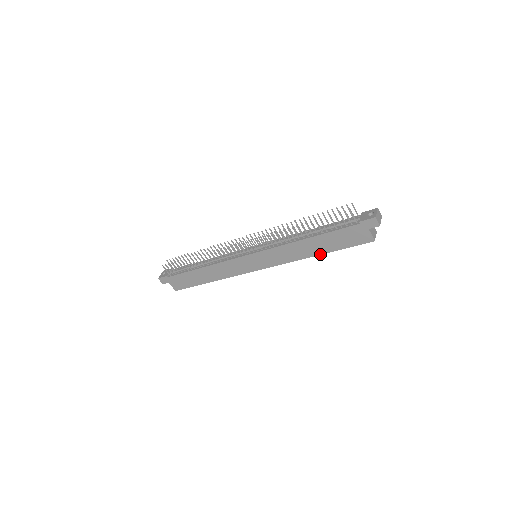
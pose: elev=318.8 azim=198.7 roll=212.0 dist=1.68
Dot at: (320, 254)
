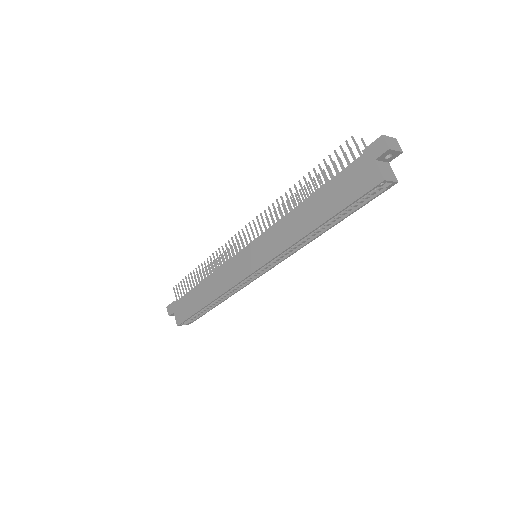
Dot at: (318, 226)
